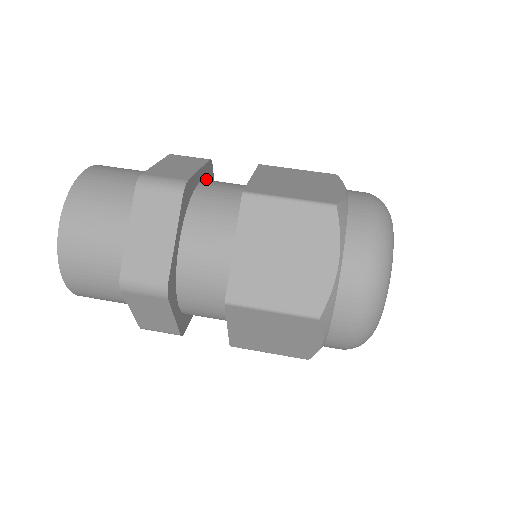
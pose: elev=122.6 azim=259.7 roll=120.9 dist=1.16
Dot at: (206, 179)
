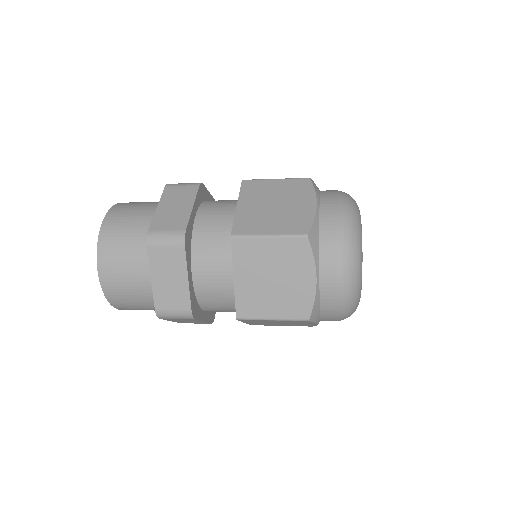
Dot at: occluded
